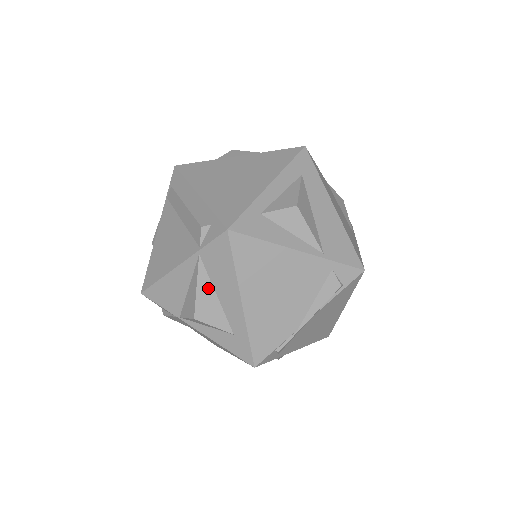
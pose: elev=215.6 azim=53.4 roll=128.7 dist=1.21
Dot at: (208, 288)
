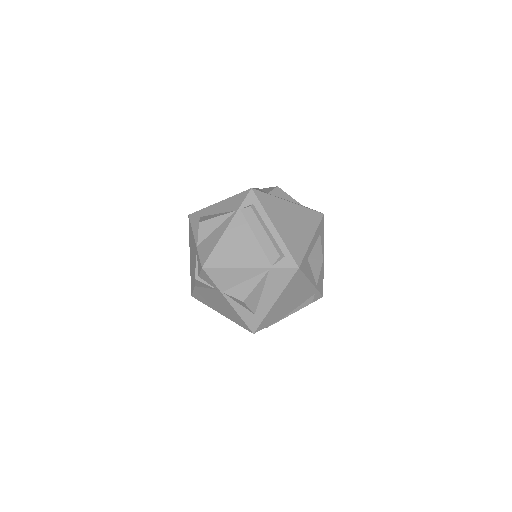
Dot at: (261, 288)
